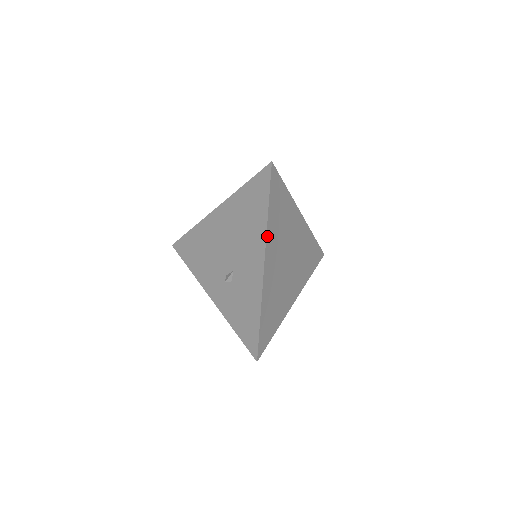
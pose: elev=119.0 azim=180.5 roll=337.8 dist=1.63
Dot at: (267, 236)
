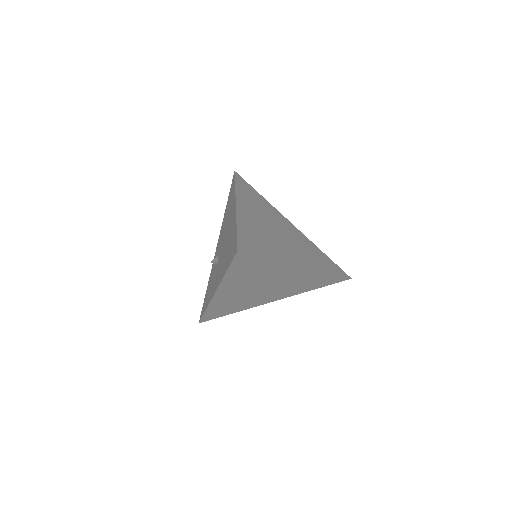
Dot at: (222, 283)
